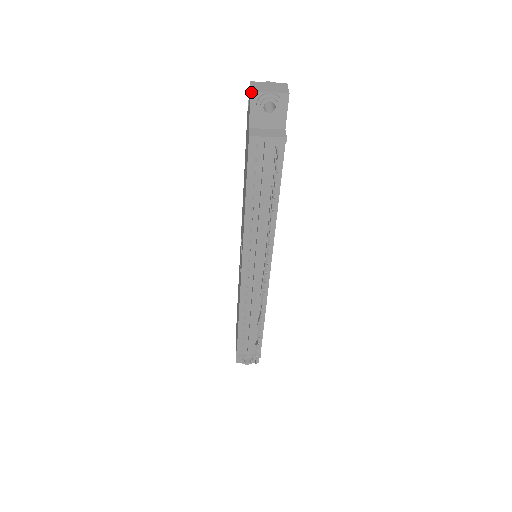
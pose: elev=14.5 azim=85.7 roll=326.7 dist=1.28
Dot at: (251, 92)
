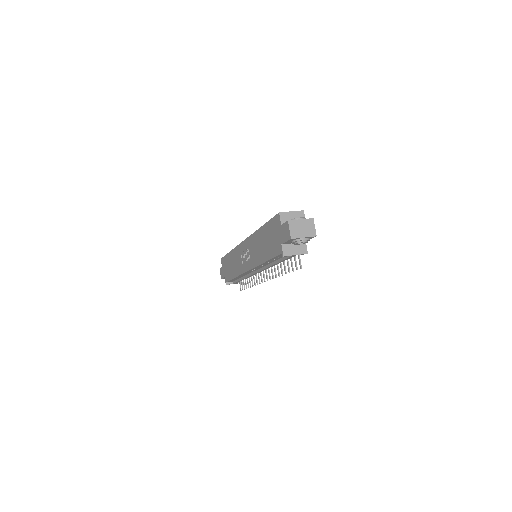
Dot at: (291, 239)
